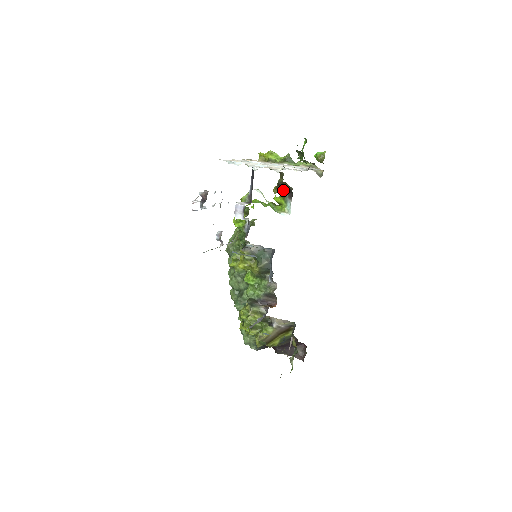
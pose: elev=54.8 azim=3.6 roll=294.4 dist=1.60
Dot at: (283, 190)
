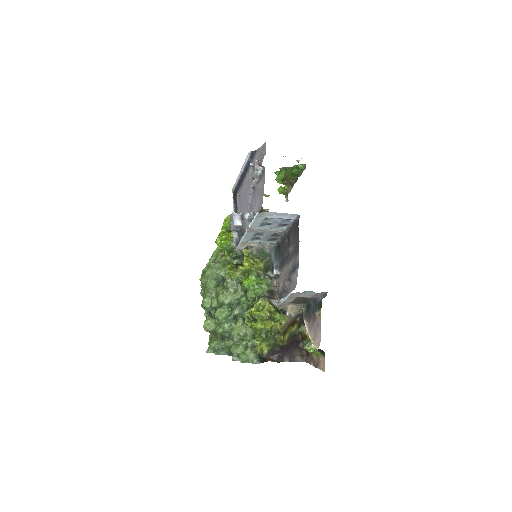
Dot at: occluded
